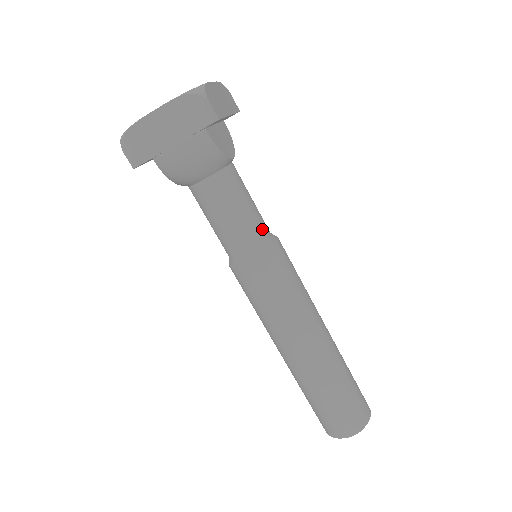
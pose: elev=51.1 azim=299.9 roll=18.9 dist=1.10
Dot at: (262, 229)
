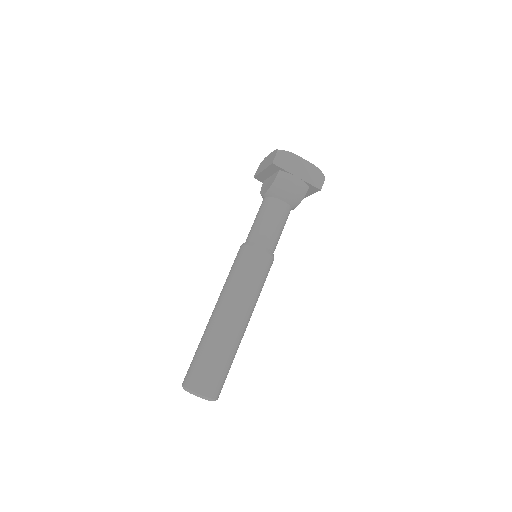
Dot at: occluded
